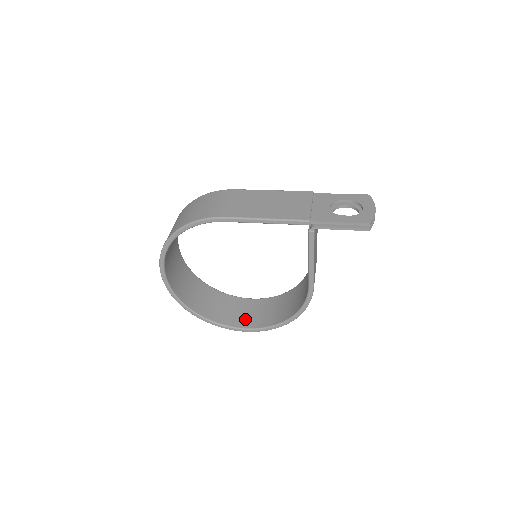
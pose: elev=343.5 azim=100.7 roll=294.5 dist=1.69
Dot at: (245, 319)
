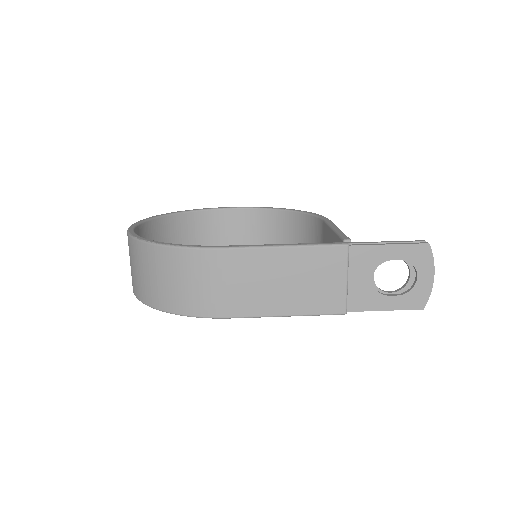
Dot at: (234, 242)
